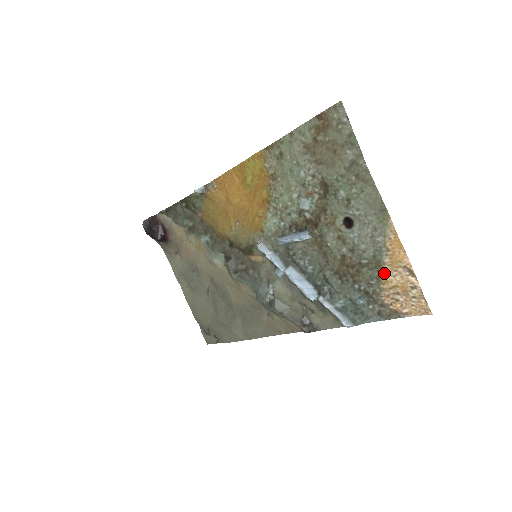
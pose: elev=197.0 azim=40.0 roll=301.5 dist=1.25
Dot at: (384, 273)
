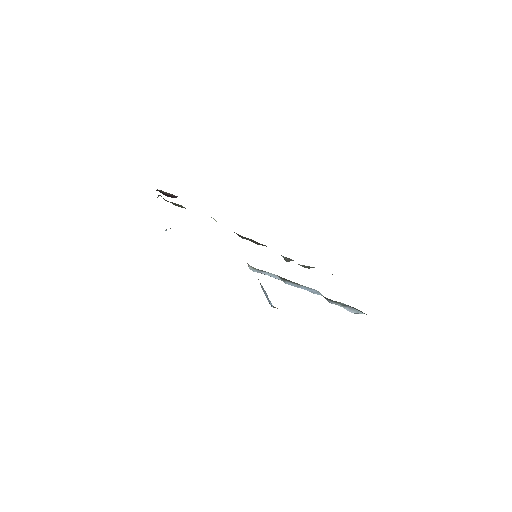
Dot at: occluded
